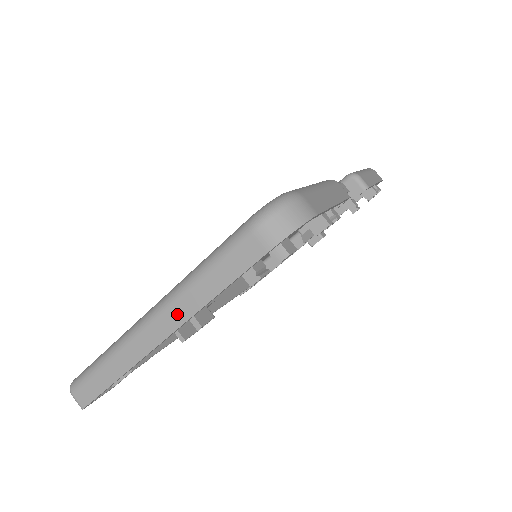
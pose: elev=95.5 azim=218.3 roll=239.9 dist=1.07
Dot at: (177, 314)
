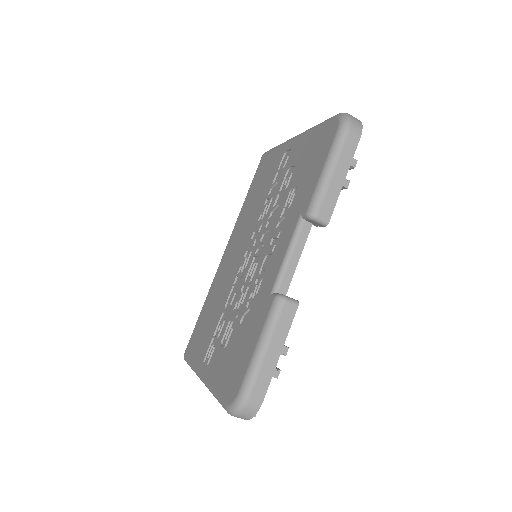
Dot at: occluded
